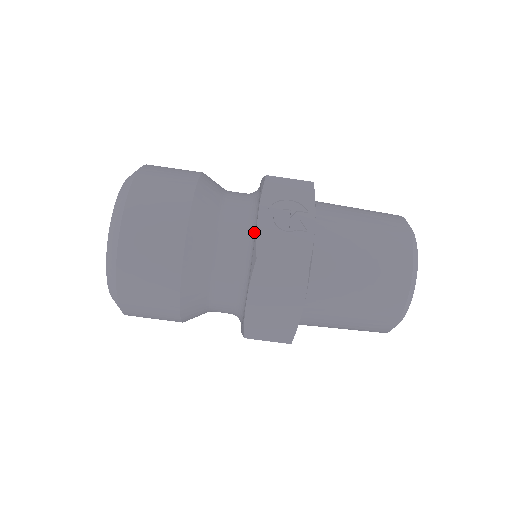
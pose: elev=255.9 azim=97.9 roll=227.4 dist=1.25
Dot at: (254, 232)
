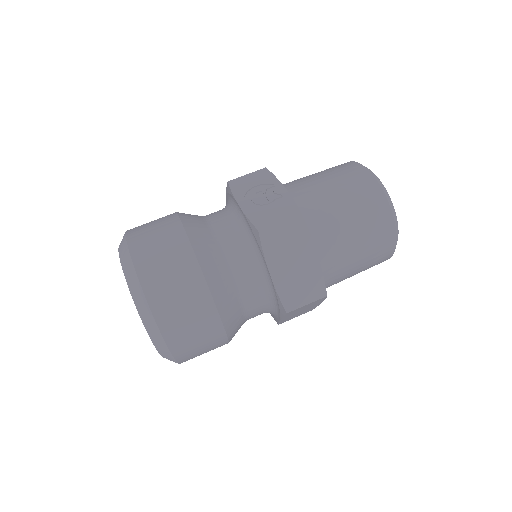
Dot at: (244, 220)
